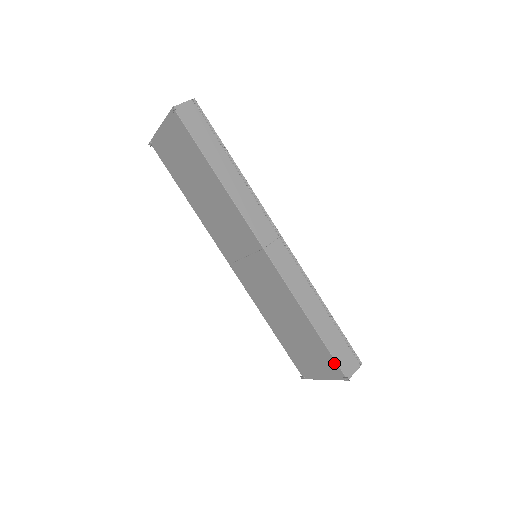
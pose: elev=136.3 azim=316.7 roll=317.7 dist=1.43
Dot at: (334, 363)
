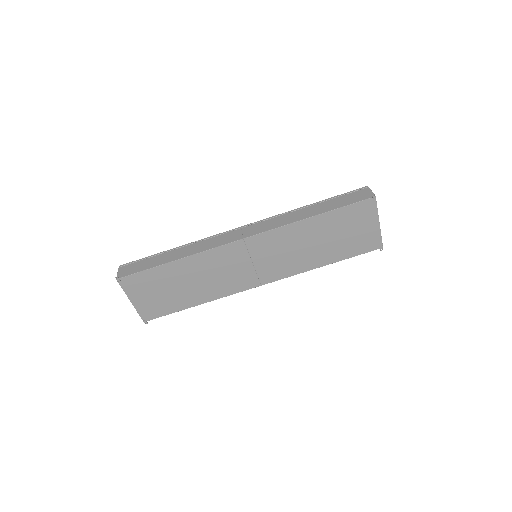
Dot at: (358, 205)
